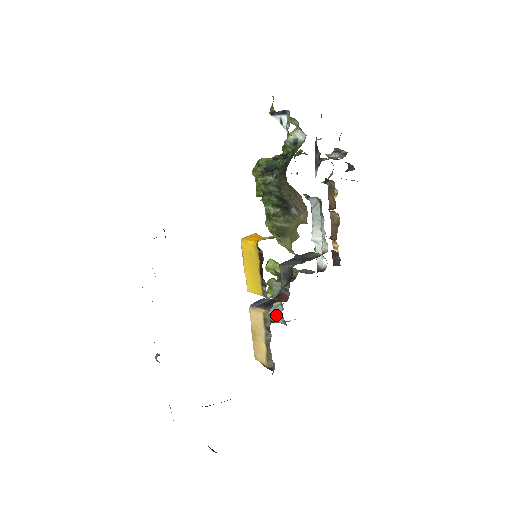
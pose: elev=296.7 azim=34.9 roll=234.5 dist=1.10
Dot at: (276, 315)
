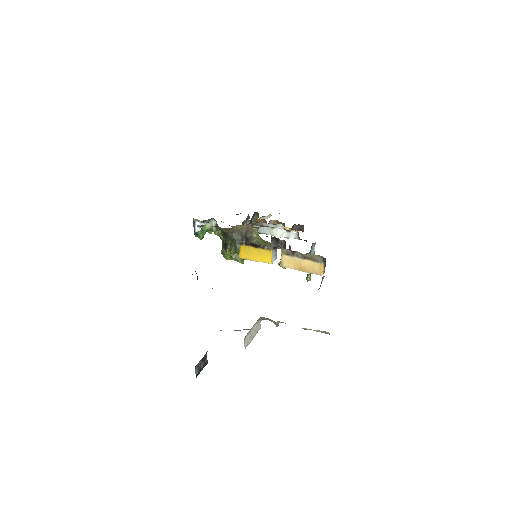
Dot at: occluded
